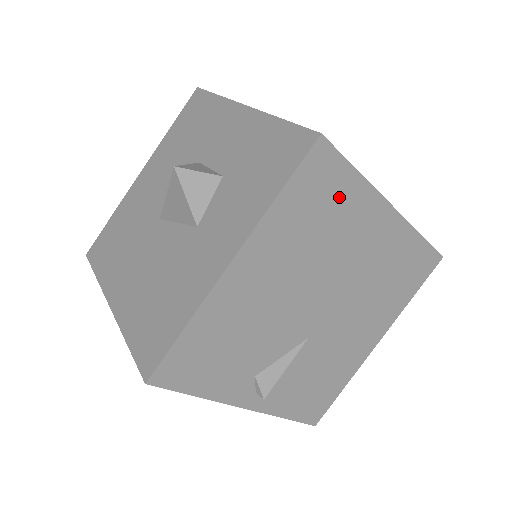
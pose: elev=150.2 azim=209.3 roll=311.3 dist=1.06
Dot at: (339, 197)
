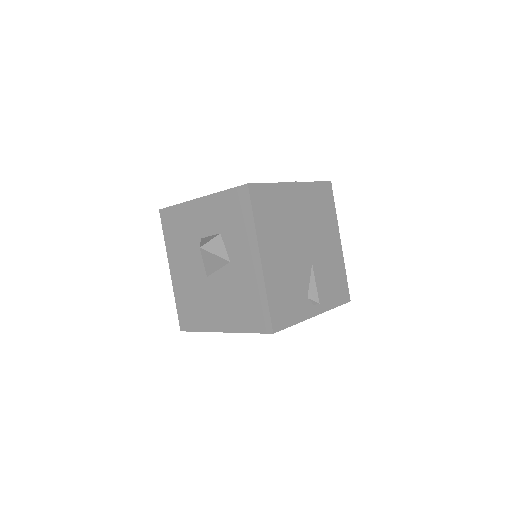
Dot at: (273, 199)
